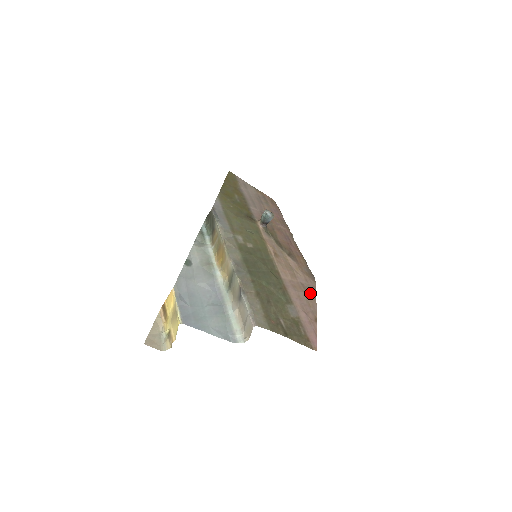
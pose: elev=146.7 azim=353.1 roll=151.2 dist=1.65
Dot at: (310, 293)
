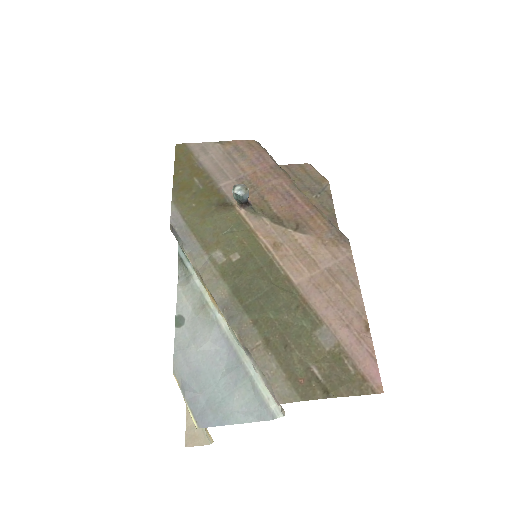
Dot at: (345, 279)
